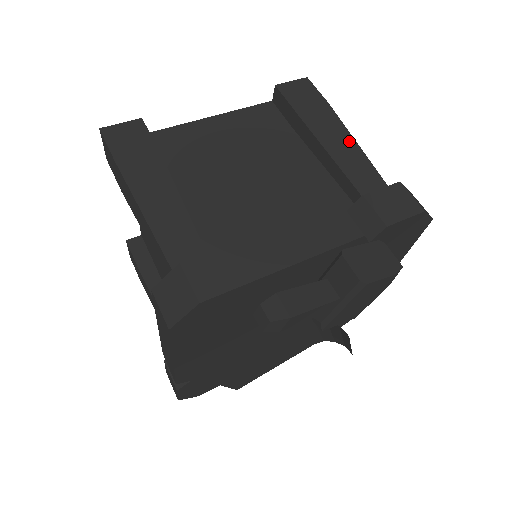
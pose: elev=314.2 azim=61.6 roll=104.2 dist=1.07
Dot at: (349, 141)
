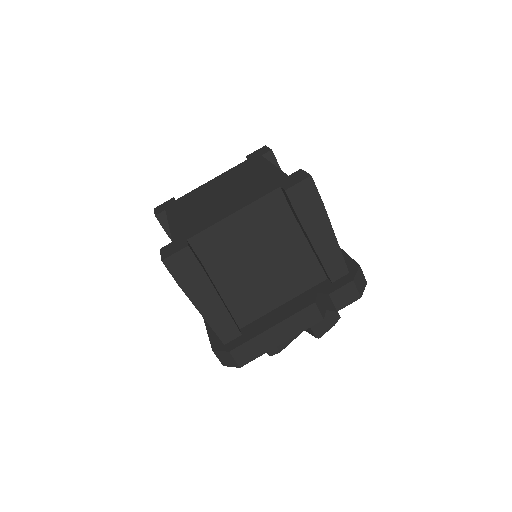
Dot at: (331, 237)
